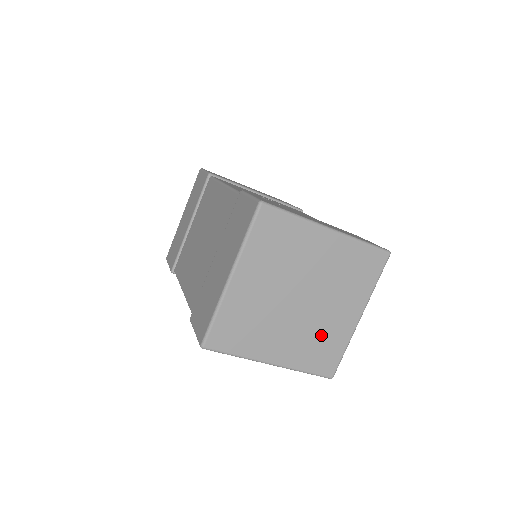
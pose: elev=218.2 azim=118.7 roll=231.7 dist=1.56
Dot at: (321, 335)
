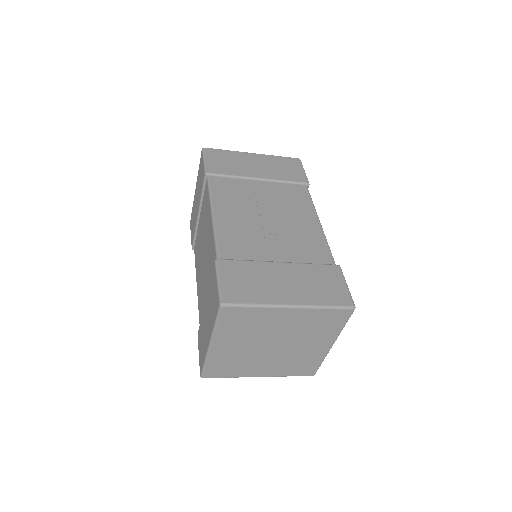
Dot at: (298, 359)
